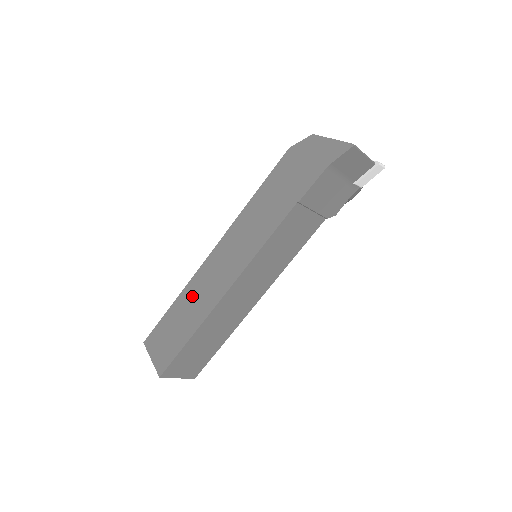
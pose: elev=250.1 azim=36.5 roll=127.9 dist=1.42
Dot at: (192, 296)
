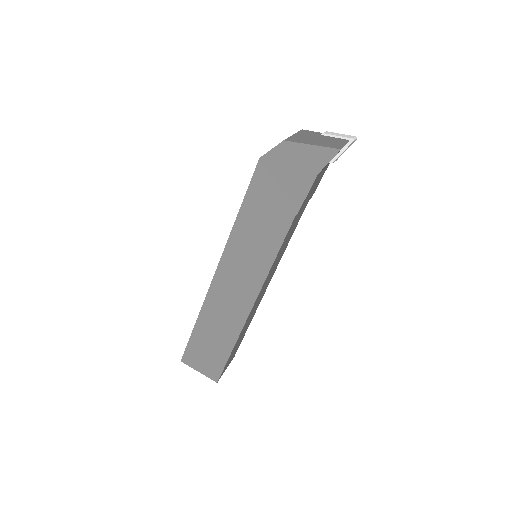
Dot at: (214, 315)
